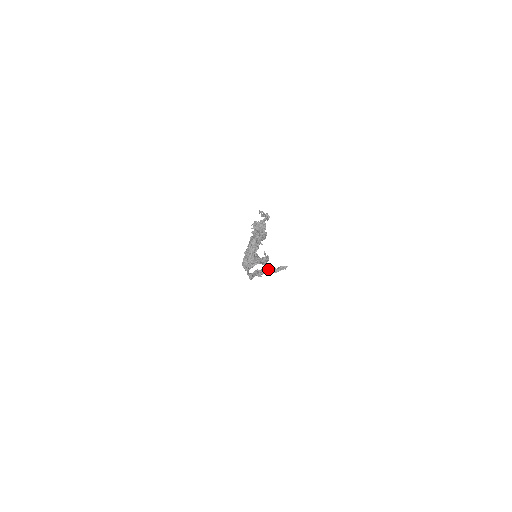
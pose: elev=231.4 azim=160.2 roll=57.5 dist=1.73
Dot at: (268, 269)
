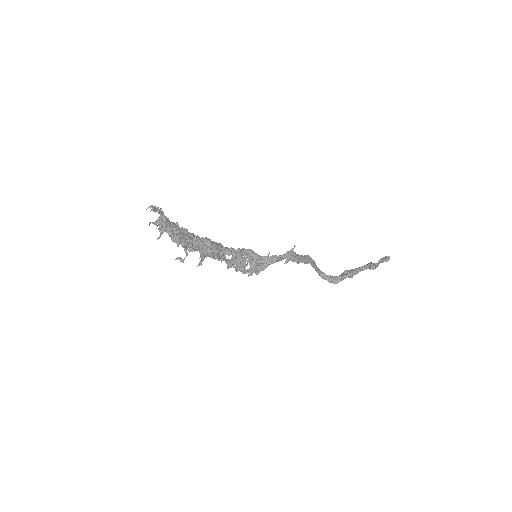
Dot at: (366, 266)
